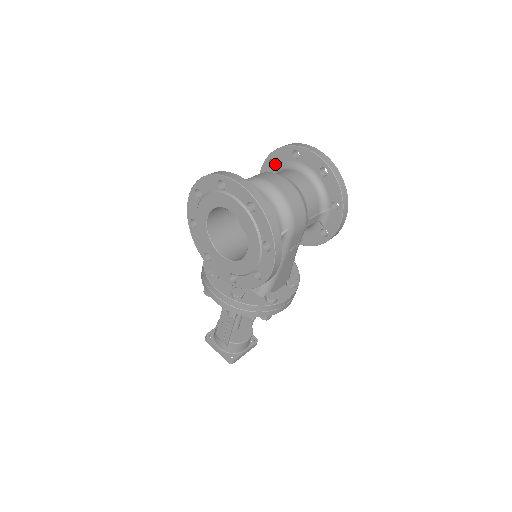
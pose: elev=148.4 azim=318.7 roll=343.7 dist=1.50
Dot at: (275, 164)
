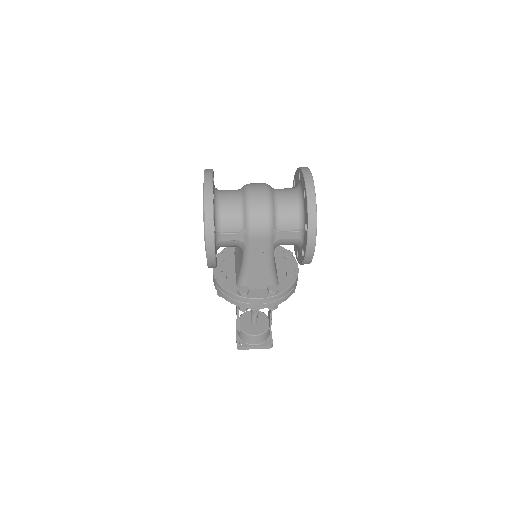
Dot at: (295, 184)
